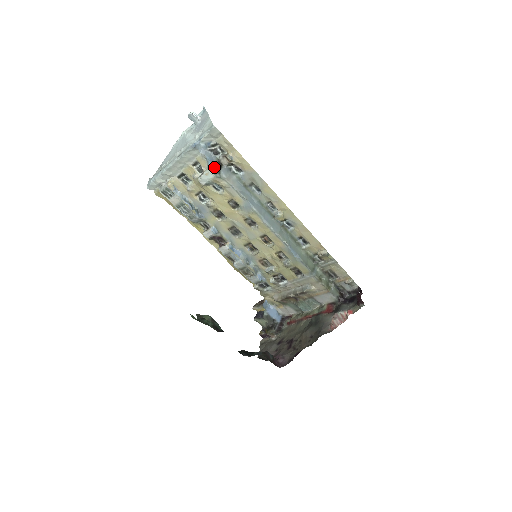
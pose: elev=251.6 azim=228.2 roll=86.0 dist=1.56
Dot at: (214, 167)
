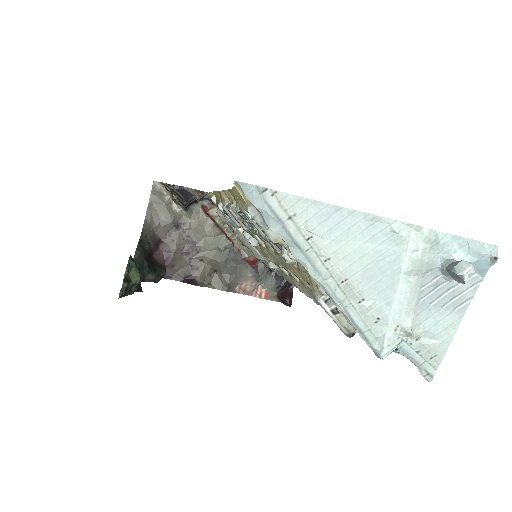
Dot at: occluded
